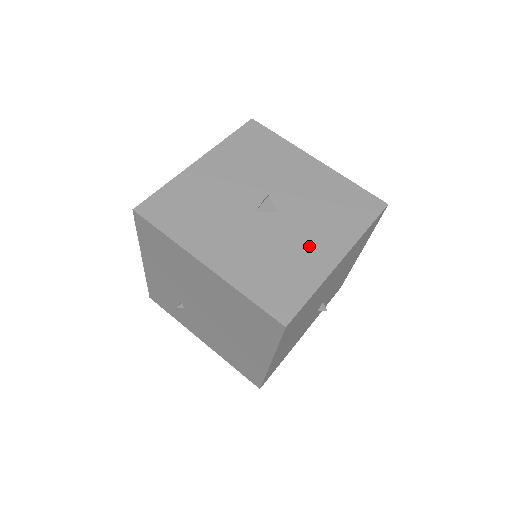
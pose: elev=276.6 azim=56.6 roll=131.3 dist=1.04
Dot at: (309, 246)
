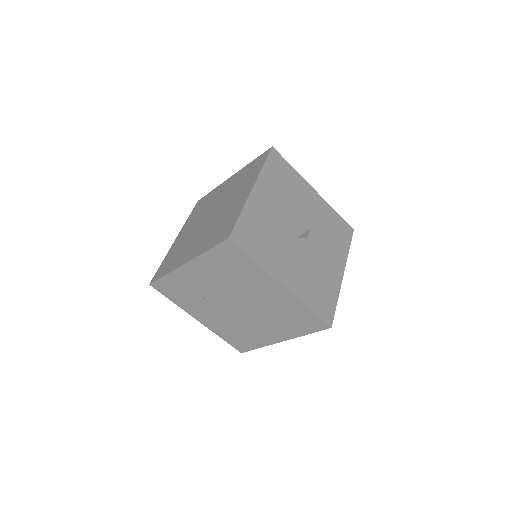
Dot at: (328, 265)
